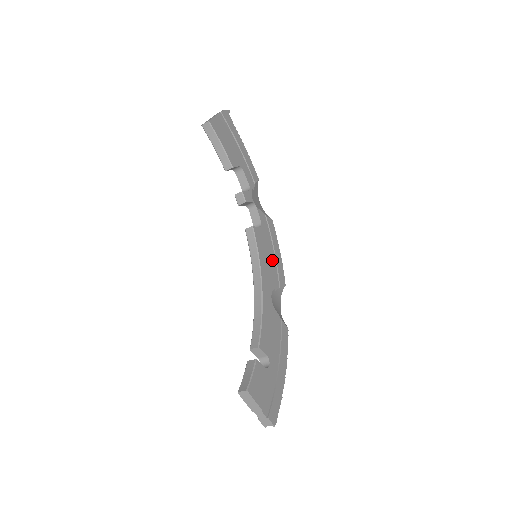
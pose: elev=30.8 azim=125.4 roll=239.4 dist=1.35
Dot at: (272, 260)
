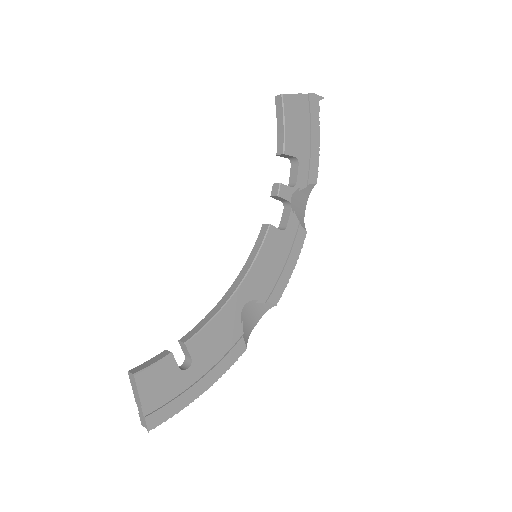
Dot at: (275, 271)
